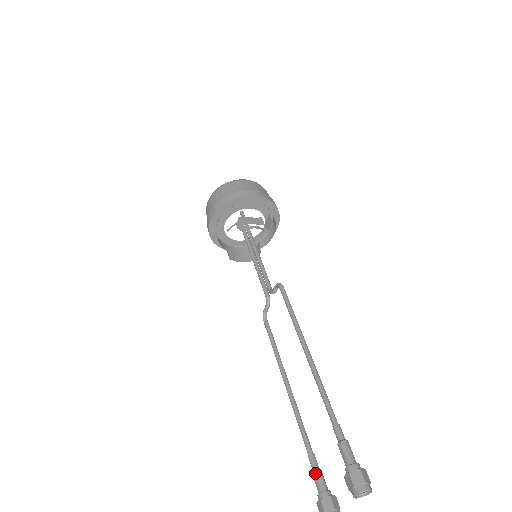
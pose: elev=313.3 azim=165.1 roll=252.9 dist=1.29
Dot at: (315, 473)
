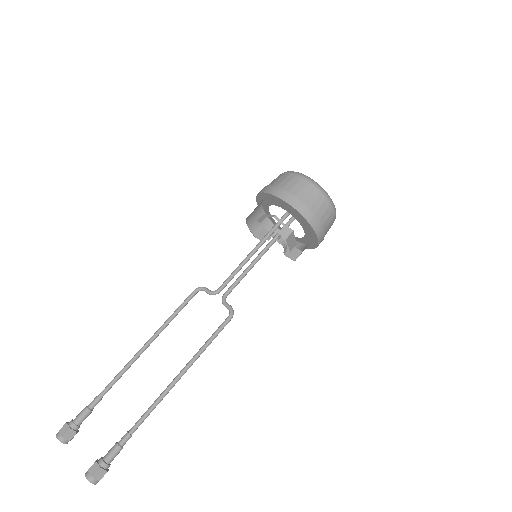
Dot at: (87, 412)
